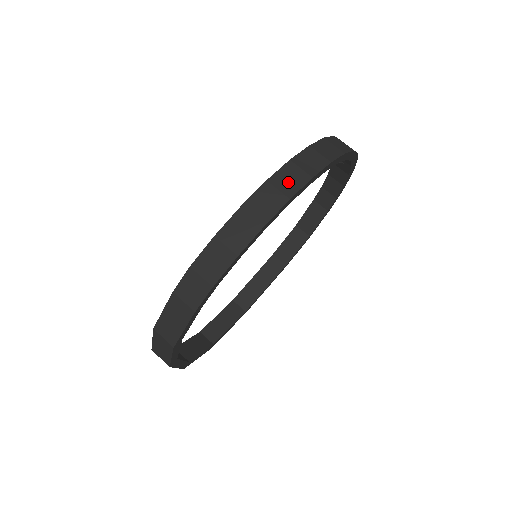
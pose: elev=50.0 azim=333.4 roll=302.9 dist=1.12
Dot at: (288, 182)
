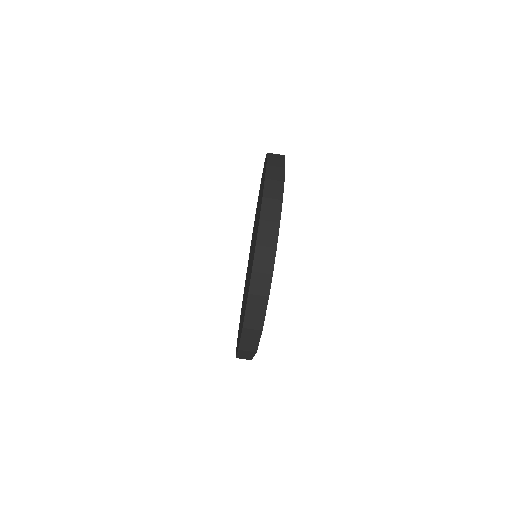
Dot at: (274, 191)
